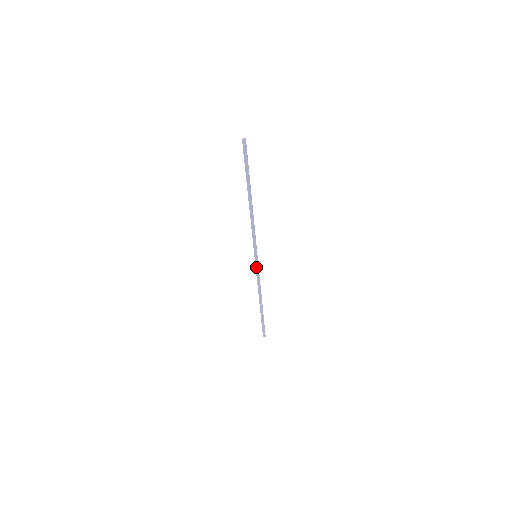
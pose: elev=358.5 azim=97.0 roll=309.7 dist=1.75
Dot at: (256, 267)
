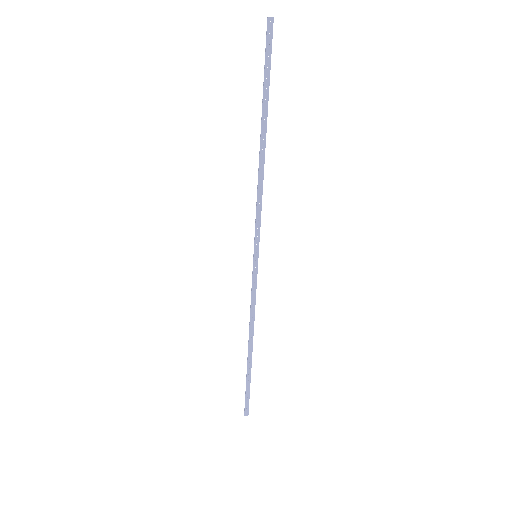
Dot at: (253, 278)
